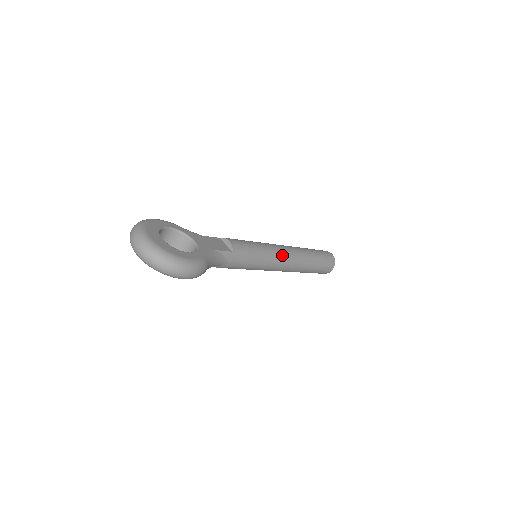
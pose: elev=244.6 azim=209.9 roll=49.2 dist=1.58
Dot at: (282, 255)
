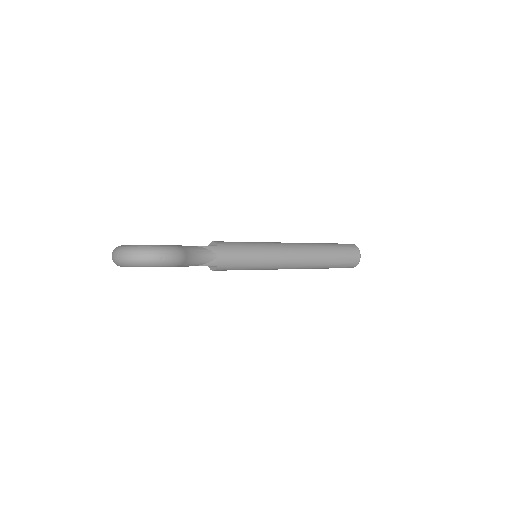
Dot at: (282, 246)
